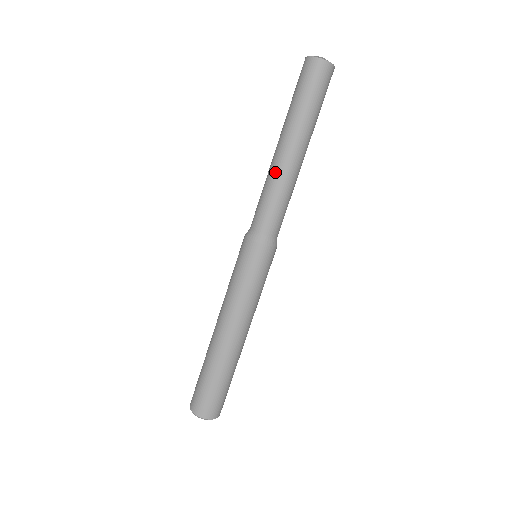
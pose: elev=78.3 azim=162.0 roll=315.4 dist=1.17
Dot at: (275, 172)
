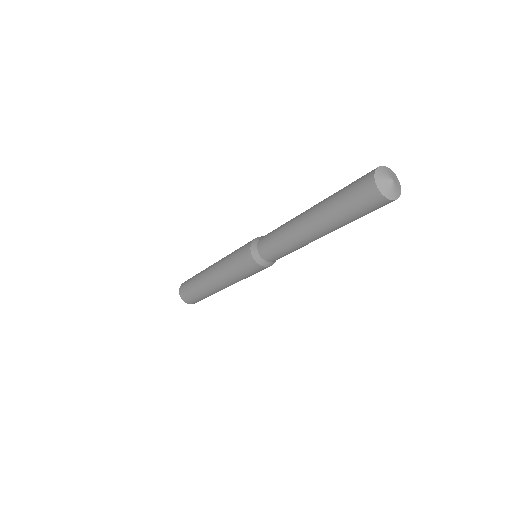
Dot at: occluded
